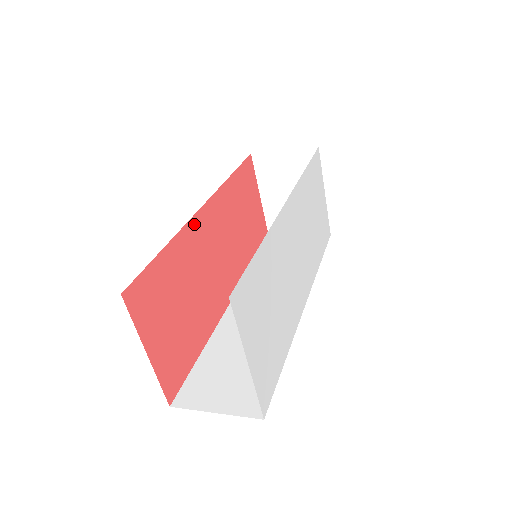
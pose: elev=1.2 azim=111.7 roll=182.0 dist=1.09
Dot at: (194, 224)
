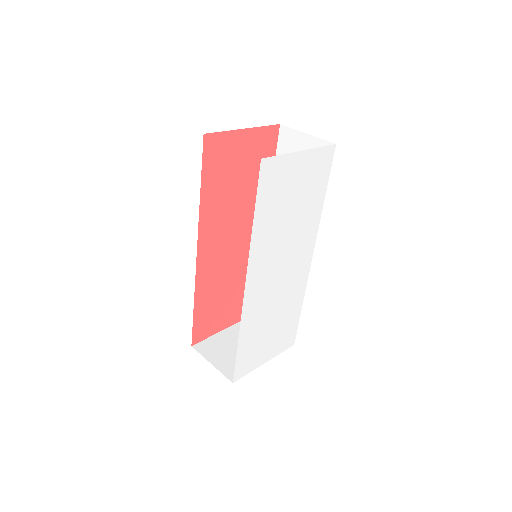
Dot at: (200, 270)
